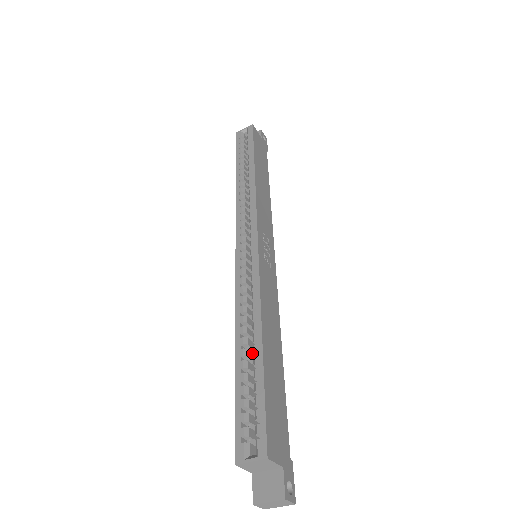
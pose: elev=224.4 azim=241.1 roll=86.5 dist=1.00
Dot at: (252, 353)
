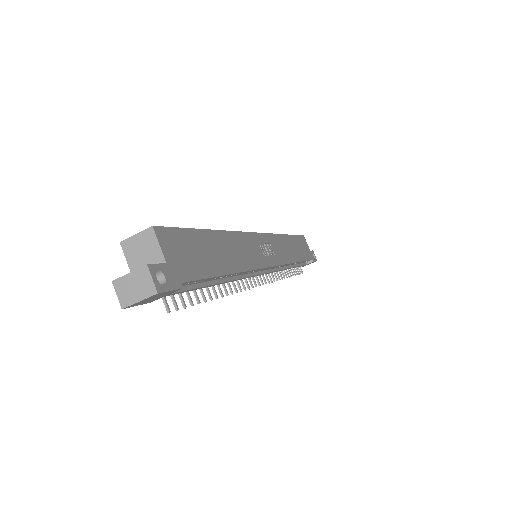
Dot at: occluded
